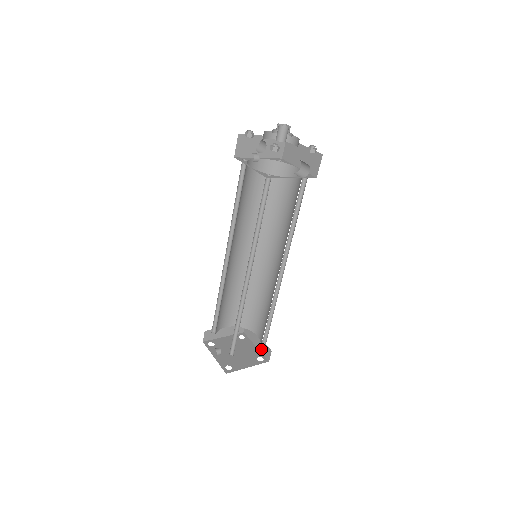
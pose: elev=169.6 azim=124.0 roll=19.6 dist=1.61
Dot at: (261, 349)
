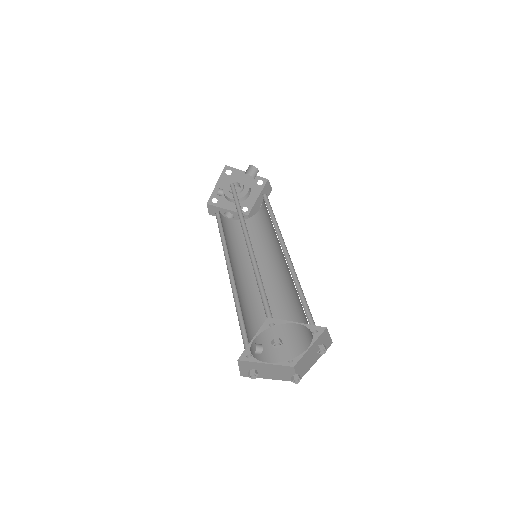
Dot at: occluded
